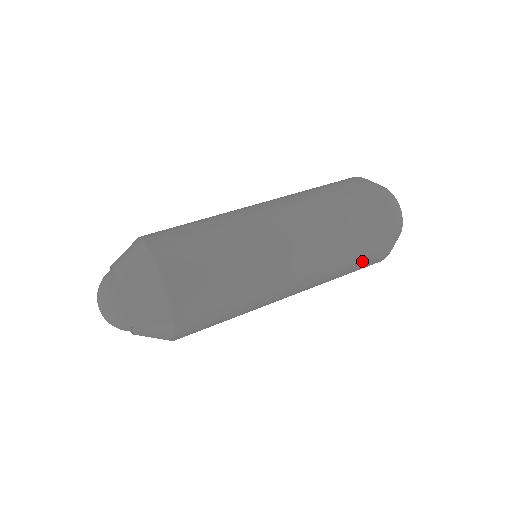
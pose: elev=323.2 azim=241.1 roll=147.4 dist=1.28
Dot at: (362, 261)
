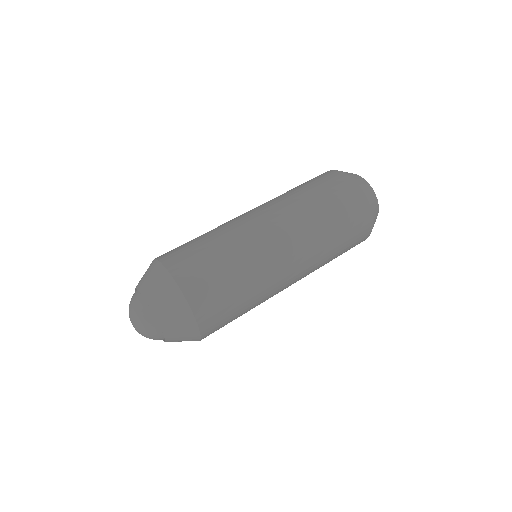
Dot at: (346, 222)
